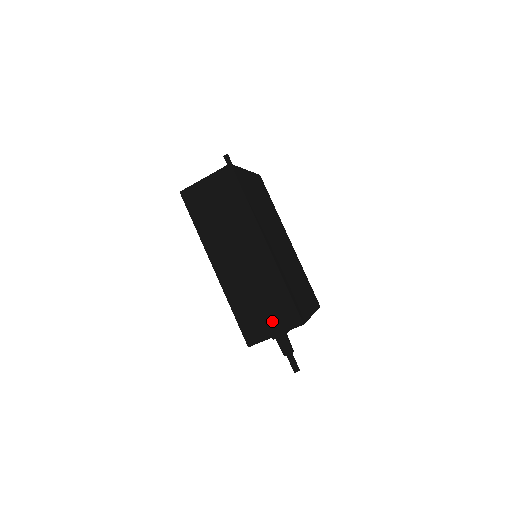
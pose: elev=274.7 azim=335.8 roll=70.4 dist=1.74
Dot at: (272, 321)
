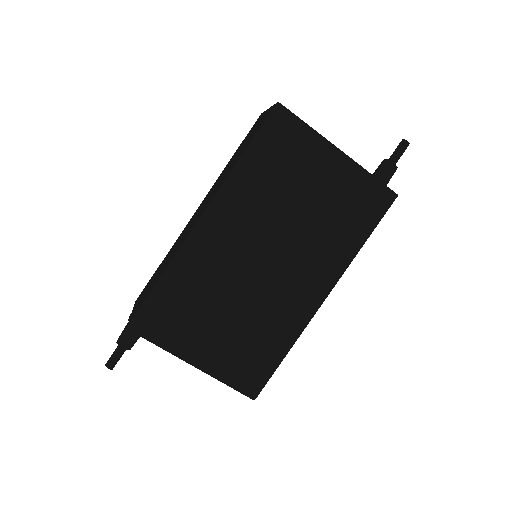
Dot at: (142, 298)
